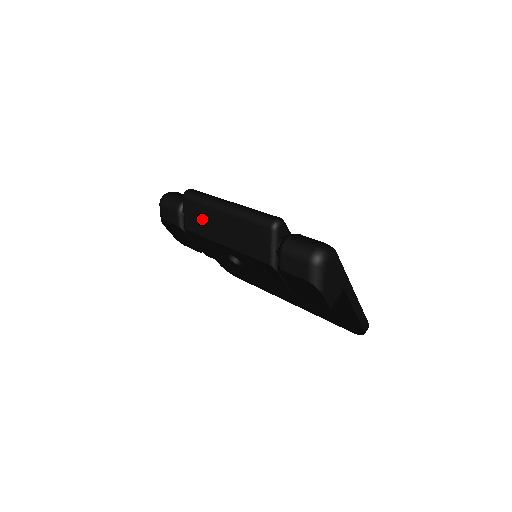
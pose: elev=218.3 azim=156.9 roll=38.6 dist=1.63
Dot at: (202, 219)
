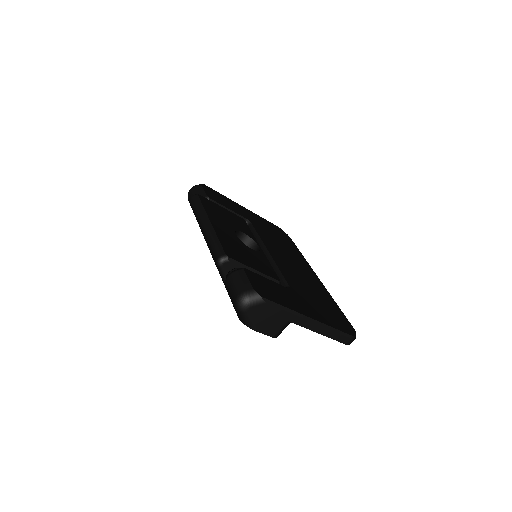
Dot at: occluded
